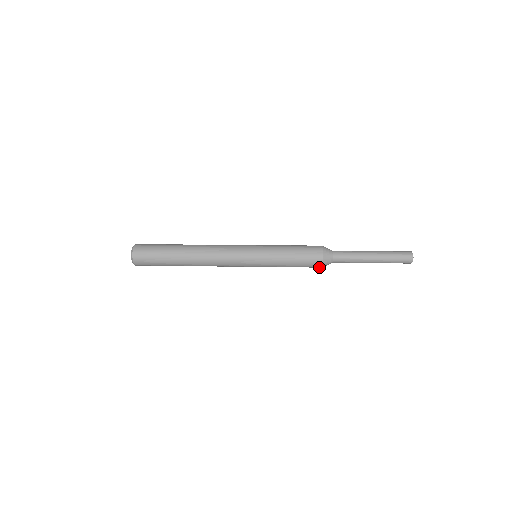
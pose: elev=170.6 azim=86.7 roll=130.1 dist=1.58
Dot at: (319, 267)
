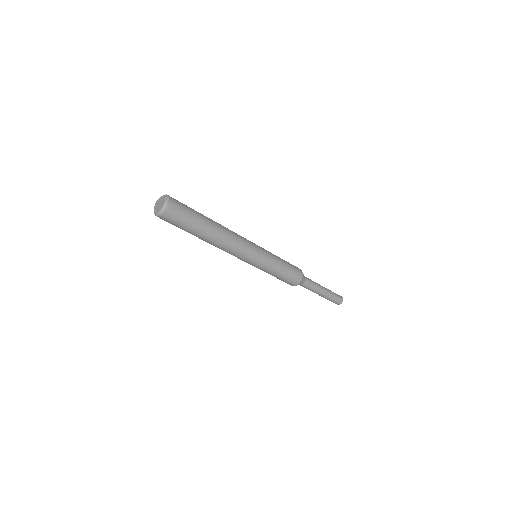
Dot at: (297, 282)
